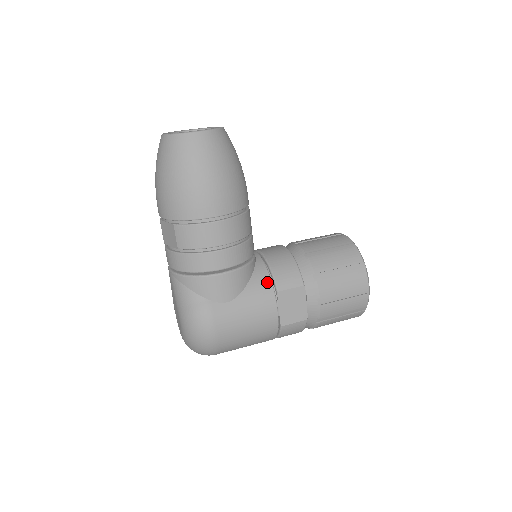
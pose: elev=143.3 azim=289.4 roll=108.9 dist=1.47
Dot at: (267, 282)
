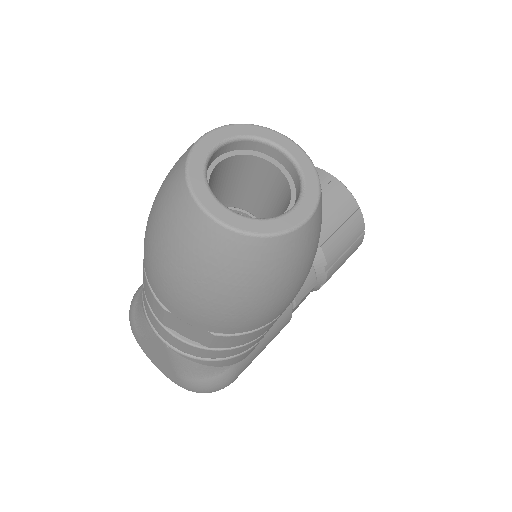
Dot at: occluded
